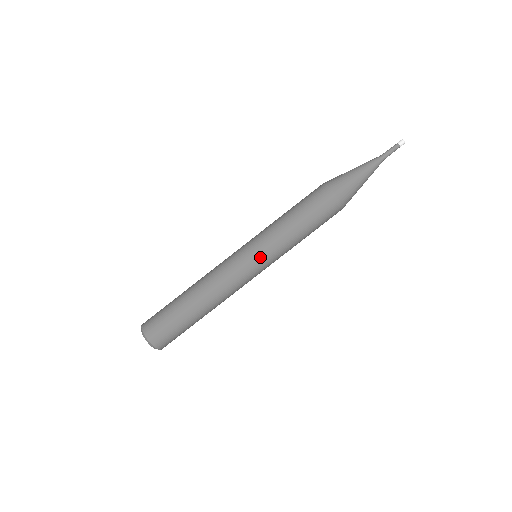
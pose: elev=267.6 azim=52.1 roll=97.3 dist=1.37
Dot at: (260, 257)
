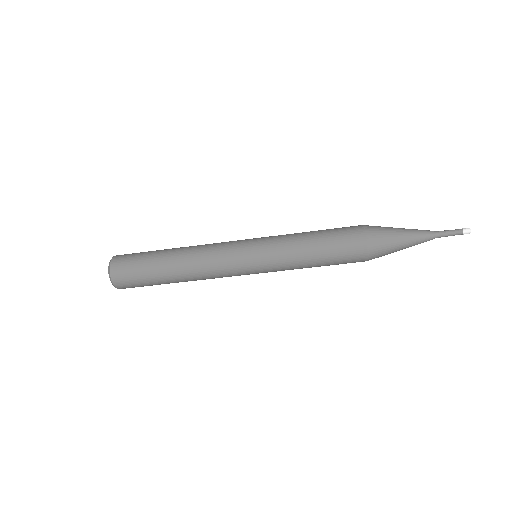
Dot at: (258, 266)
